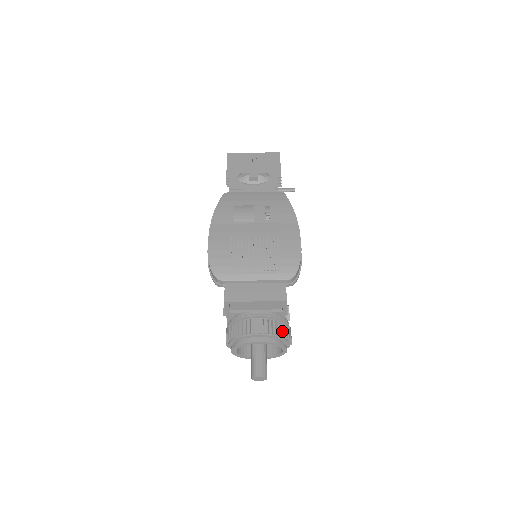
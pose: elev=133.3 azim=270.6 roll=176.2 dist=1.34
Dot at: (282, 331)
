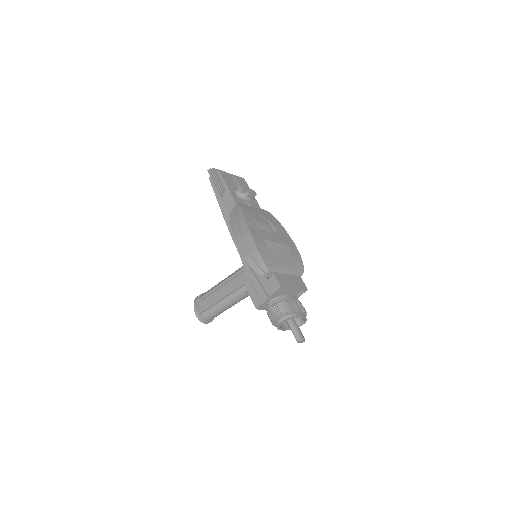
Dot at: (305, 310)
